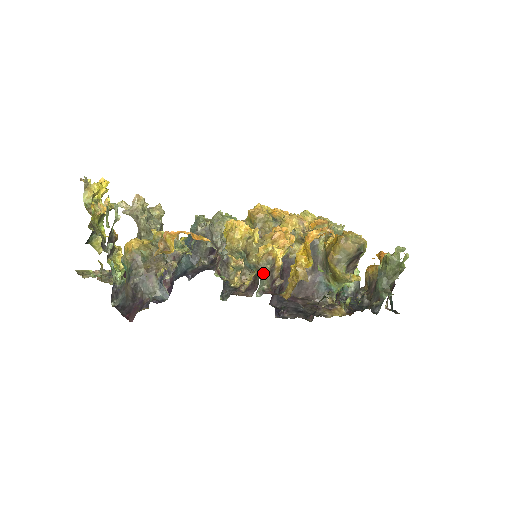
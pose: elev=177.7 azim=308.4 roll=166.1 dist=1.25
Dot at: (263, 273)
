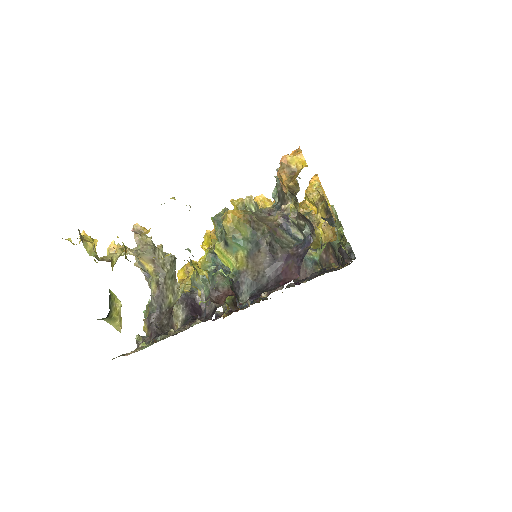
Dot at: occluded
